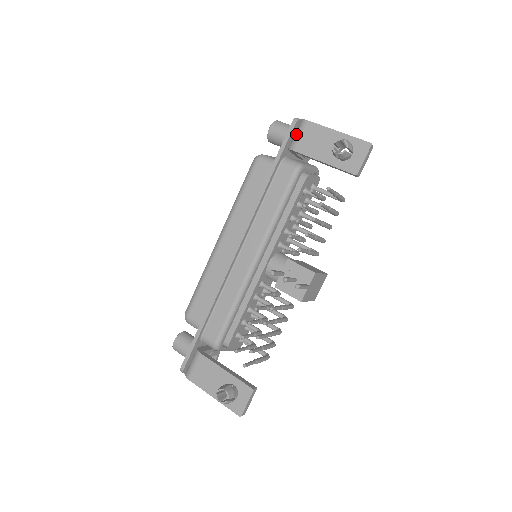
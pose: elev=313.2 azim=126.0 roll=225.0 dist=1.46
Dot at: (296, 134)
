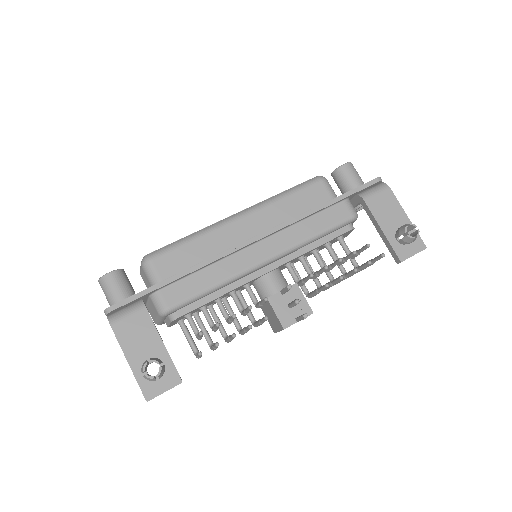
Dot at: (374, 189)
